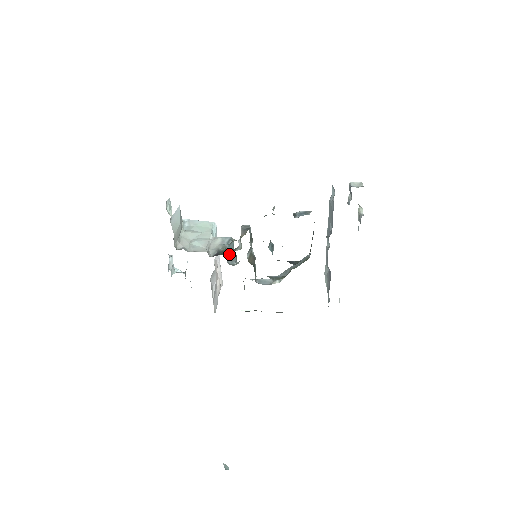
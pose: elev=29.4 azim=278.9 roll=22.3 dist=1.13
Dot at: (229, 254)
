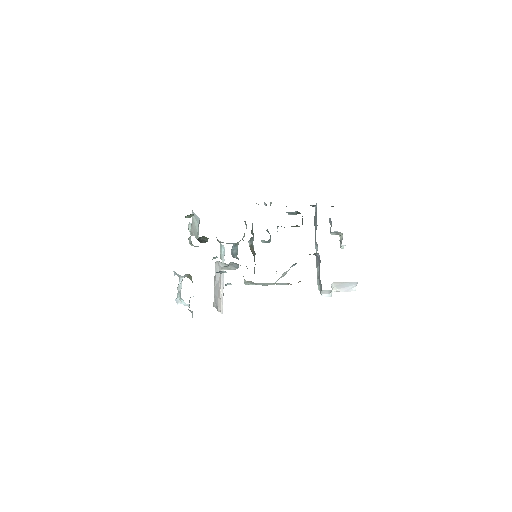
Dot at: (233, 253)
